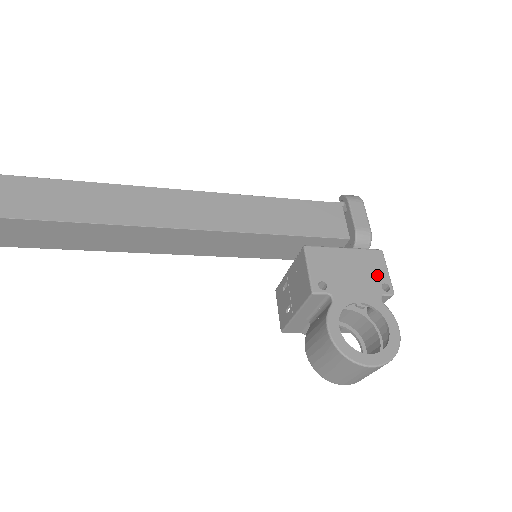
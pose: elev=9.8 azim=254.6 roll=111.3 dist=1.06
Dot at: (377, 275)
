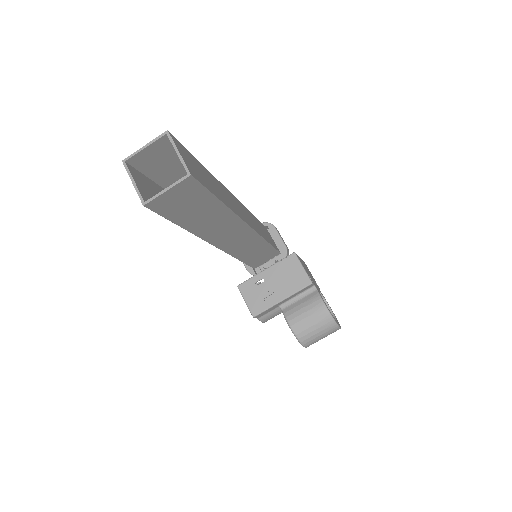
Dot at: occluded
